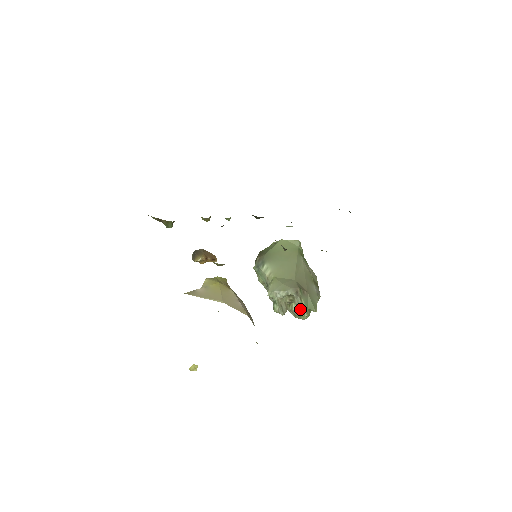
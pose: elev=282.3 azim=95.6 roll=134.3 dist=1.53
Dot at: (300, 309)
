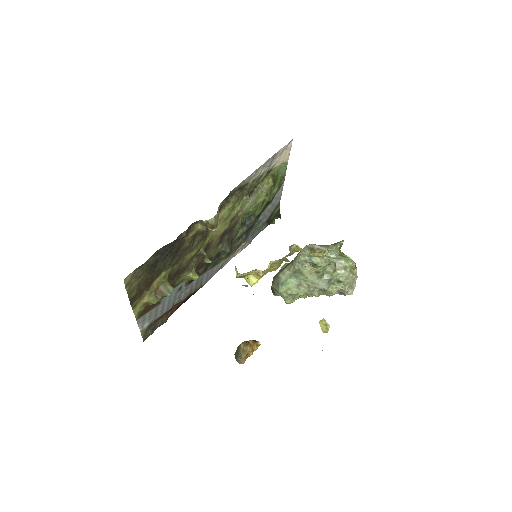
Dot at: (338, 258)
